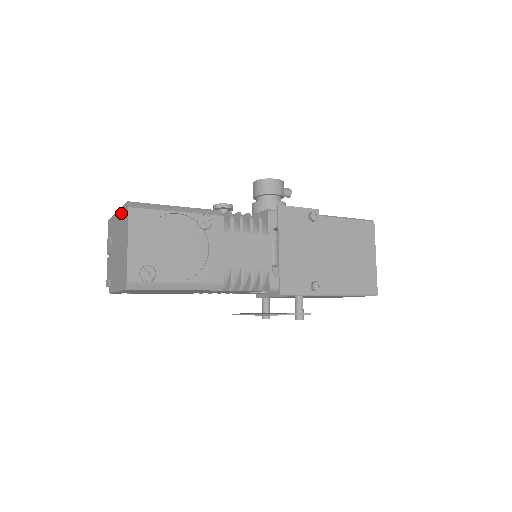
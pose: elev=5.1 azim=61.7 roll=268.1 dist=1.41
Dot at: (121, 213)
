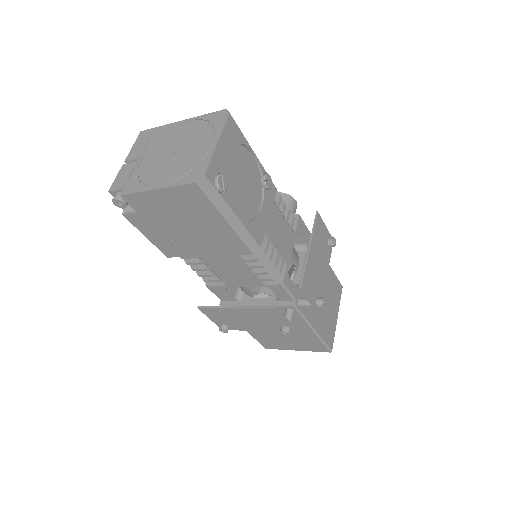
Dot at: (201, 119)
